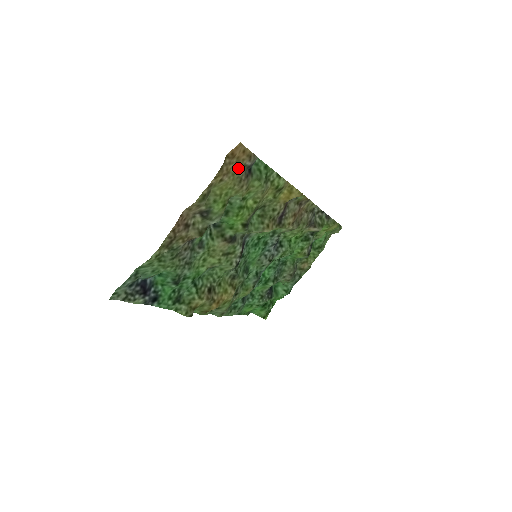
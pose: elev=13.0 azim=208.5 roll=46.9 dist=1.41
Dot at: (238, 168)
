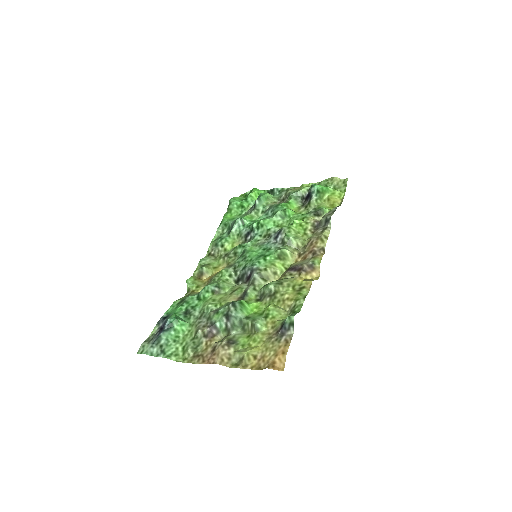
Dot at: (273, 347)
